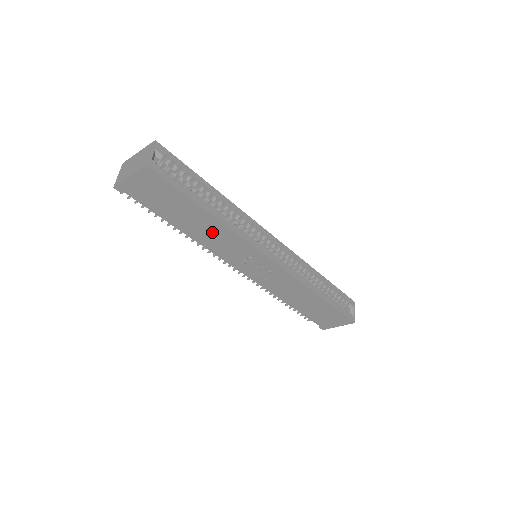
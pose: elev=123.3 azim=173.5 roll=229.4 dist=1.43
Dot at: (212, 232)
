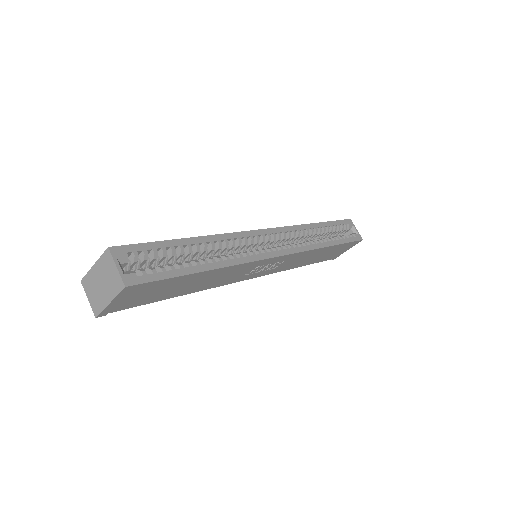
Dot at: (214, 278)
